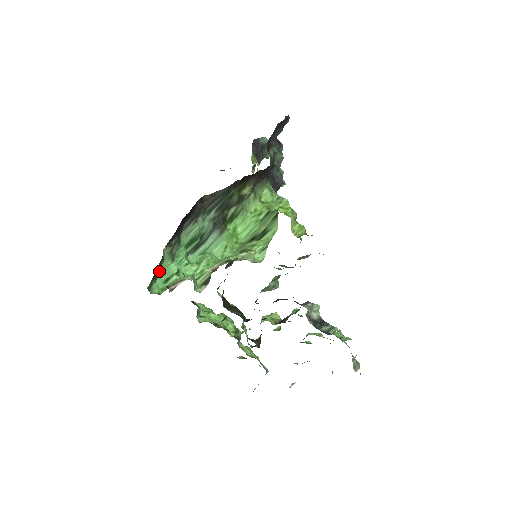
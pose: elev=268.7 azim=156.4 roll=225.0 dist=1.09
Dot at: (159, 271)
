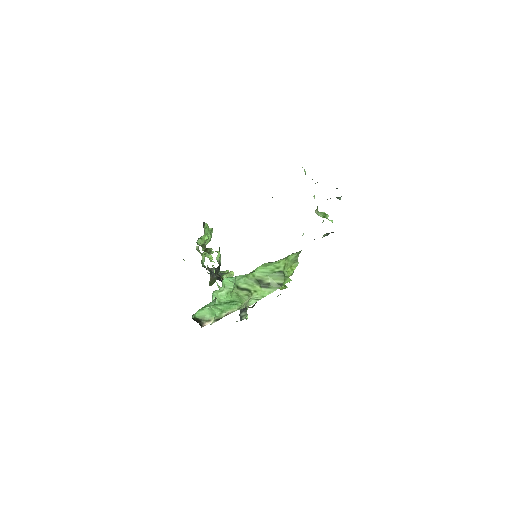
Dot at: occluded
